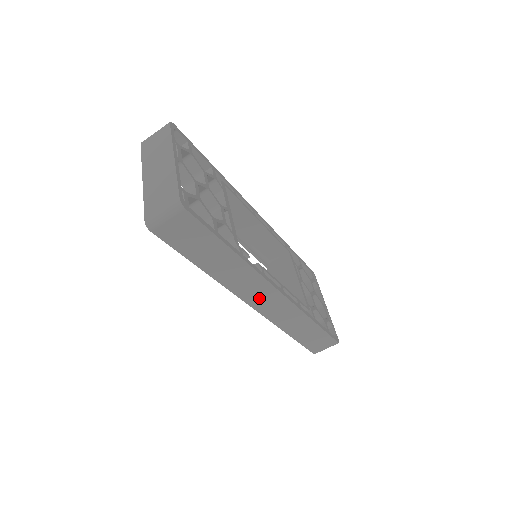
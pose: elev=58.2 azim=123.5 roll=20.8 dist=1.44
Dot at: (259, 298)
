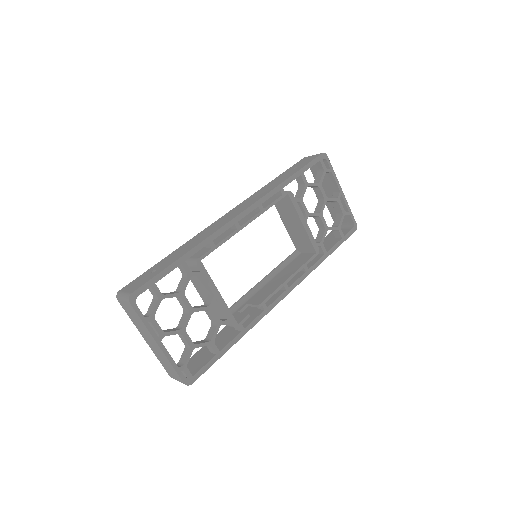
Dot at: occluded
